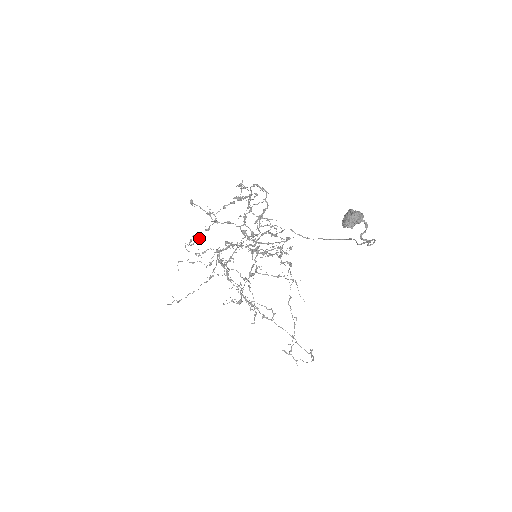
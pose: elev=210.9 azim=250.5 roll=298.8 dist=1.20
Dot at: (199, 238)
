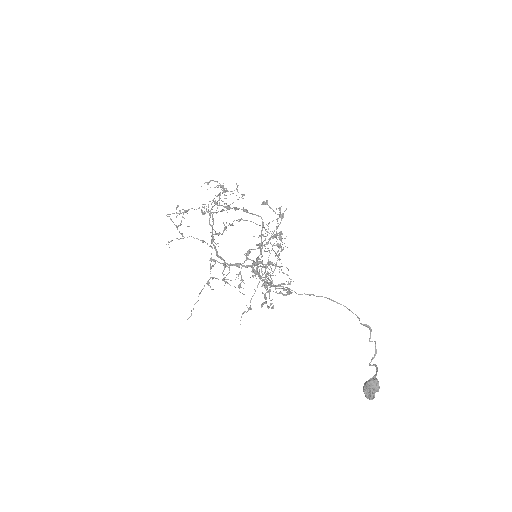
Dot at: (182, 209)
